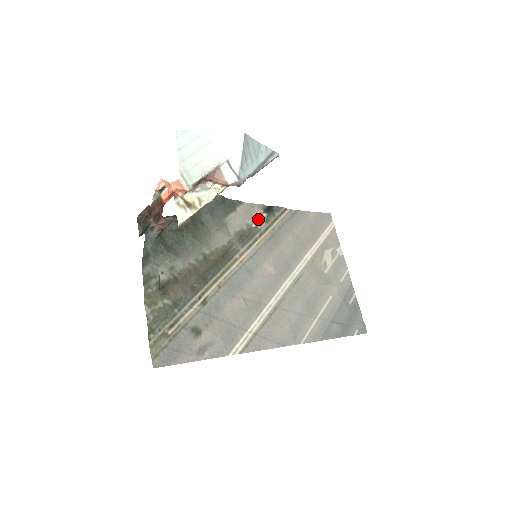
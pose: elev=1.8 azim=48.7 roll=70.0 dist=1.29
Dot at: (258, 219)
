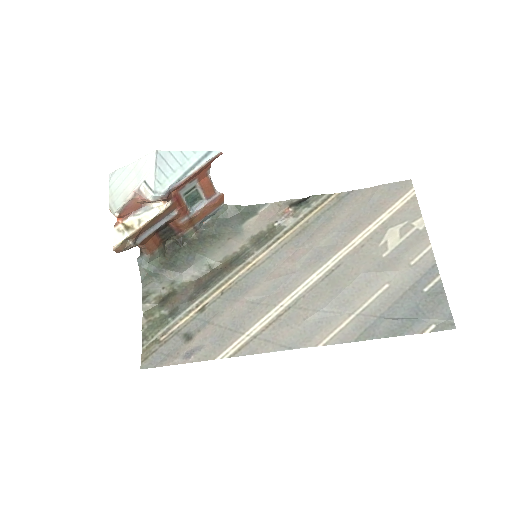
Dot at: (283, 216)
